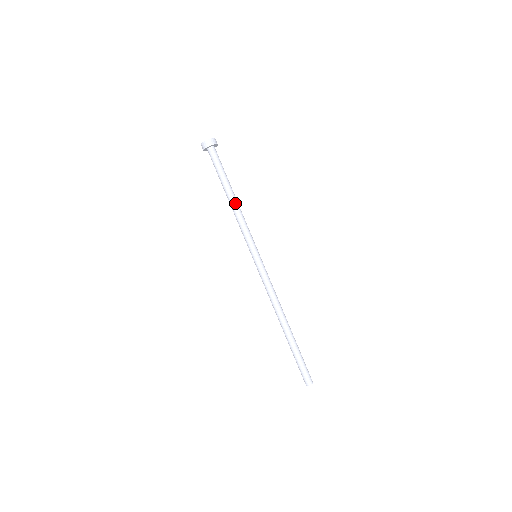
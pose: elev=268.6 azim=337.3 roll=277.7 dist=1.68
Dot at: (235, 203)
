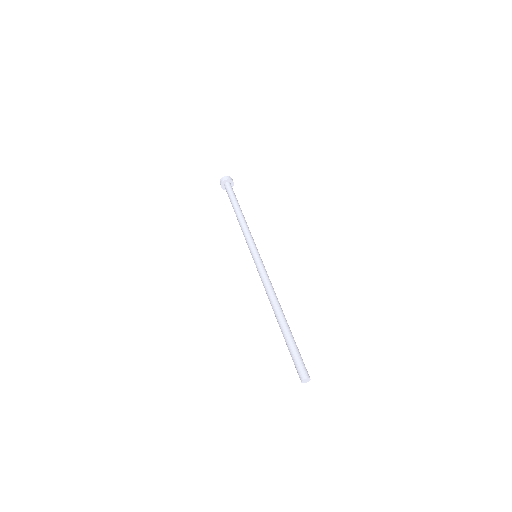
Dot at: (239, 217)
